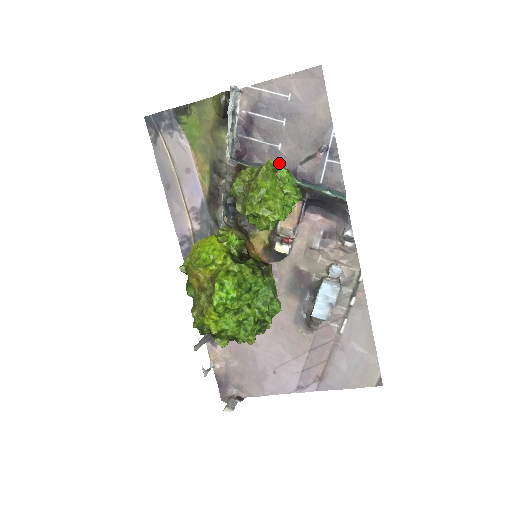
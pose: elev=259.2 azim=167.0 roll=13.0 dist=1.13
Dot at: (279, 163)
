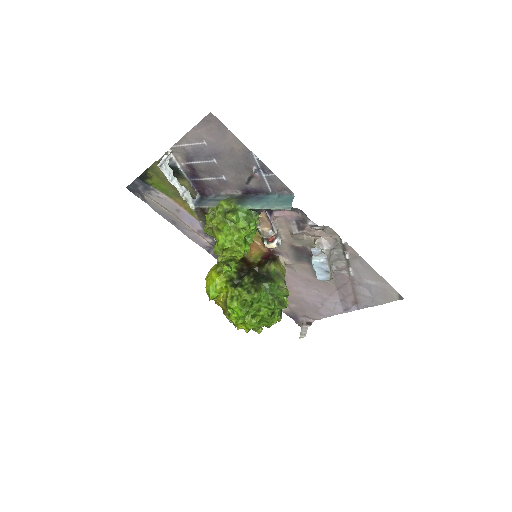
Dot at: (232, 188)
